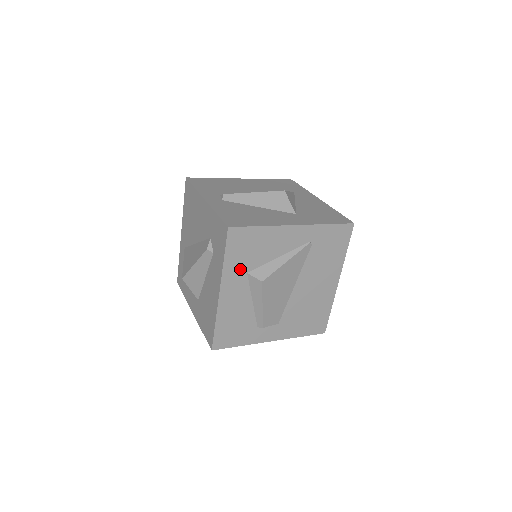
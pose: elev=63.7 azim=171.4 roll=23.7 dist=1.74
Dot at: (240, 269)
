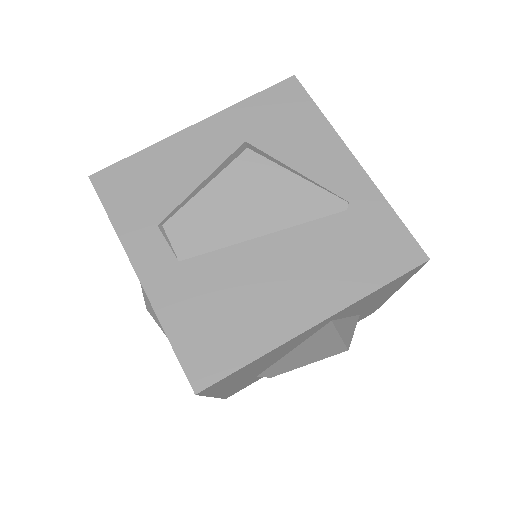
Dot at: (246, 128)
